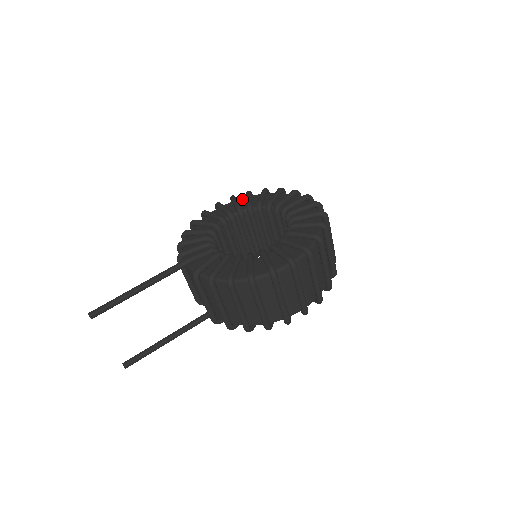
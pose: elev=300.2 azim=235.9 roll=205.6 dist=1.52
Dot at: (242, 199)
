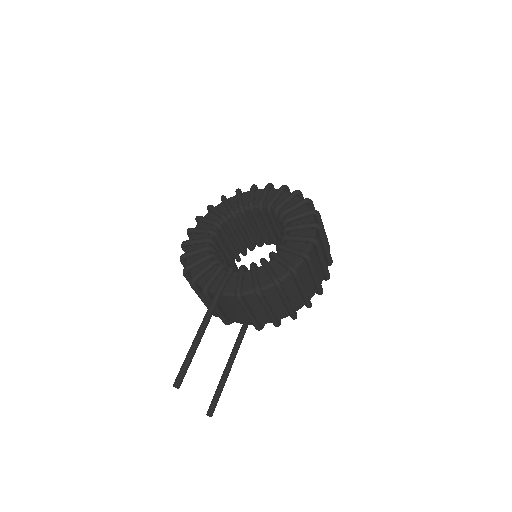
Dot at: (207, 215)
